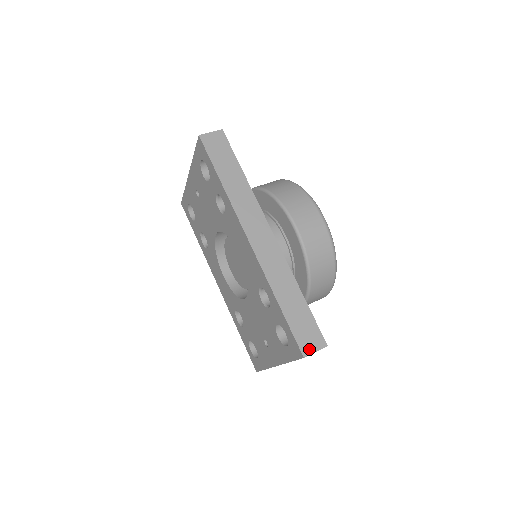
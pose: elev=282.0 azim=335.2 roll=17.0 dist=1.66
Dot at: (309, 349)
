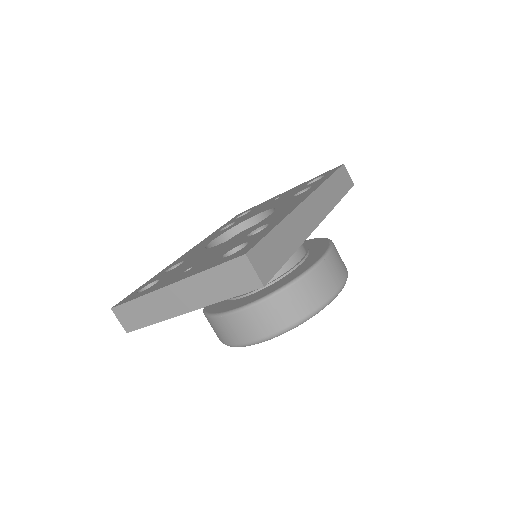
Dot at: (255, 261)
